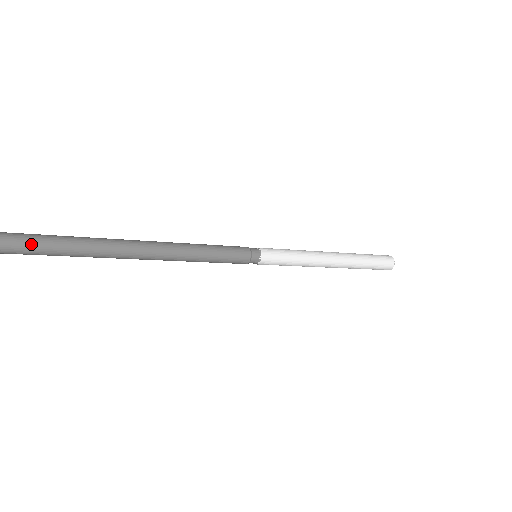
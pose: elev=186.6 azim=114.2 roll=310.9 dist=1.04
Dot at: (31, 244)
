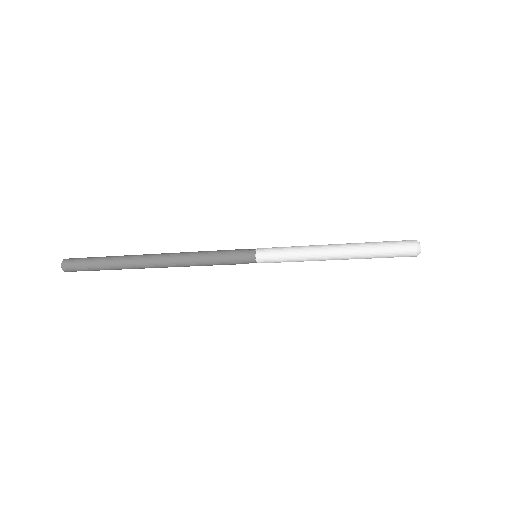
Dot at: (97, 261)
